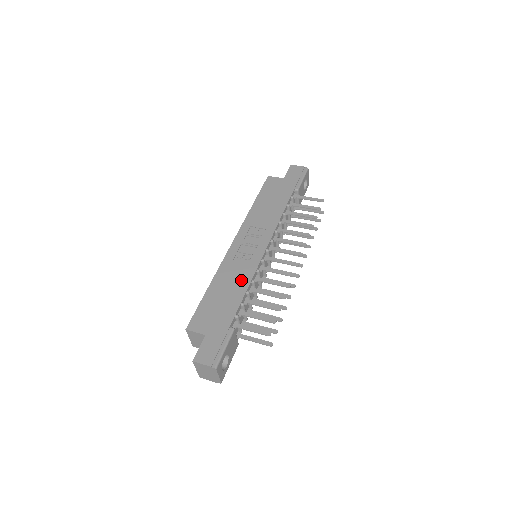
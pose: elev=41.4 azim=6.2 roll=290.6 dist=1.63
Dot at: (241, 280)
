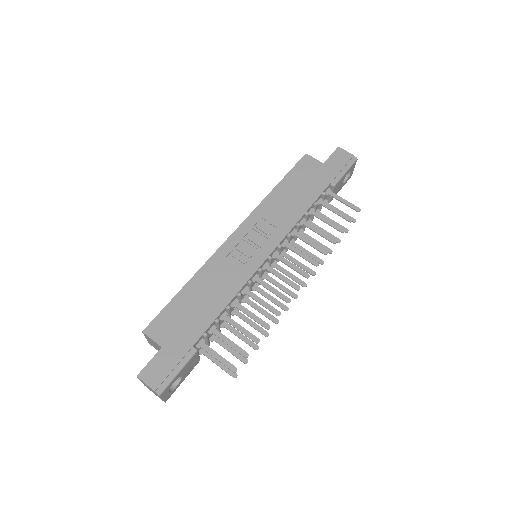
Dot at: (226, 288)
